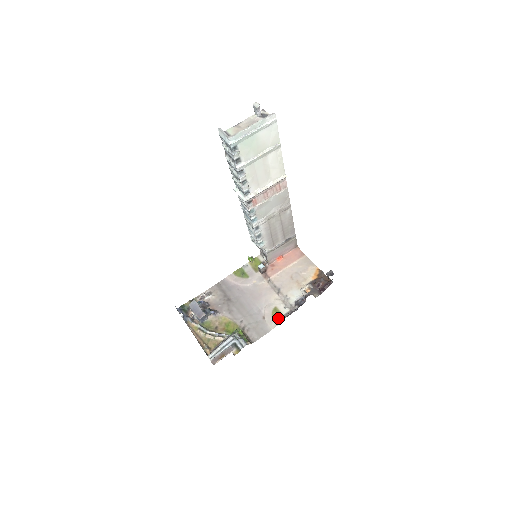
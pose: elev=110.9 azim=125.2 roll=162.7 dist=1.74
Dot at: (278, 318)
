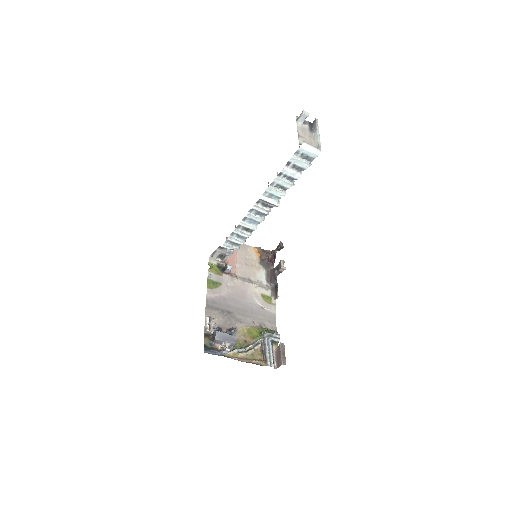
Dot at: (271, 301)
